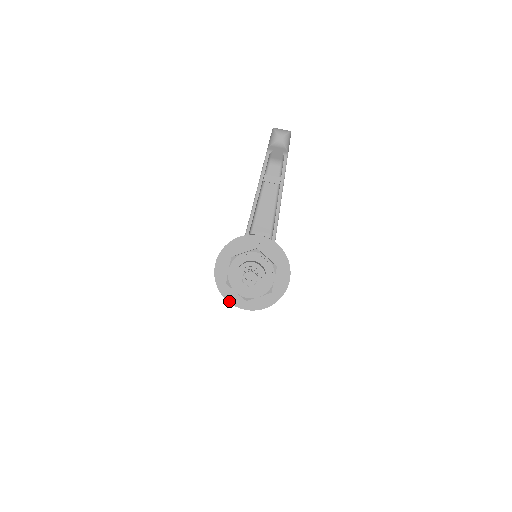
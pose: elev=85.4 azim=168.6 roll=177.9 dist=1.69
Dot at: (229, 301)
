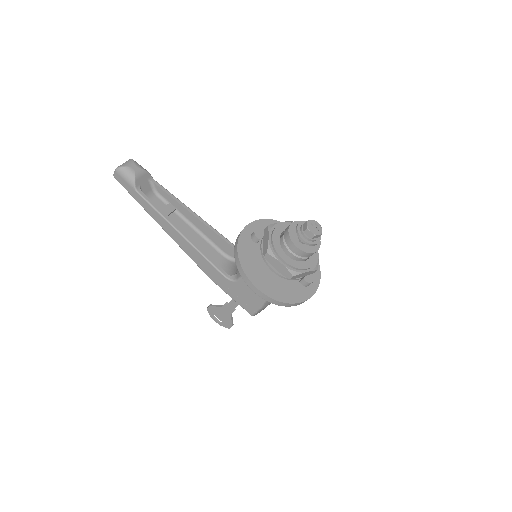
Dot at: (302, 300)
